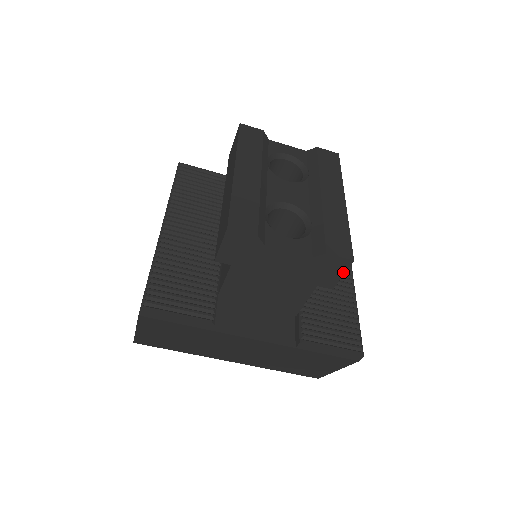
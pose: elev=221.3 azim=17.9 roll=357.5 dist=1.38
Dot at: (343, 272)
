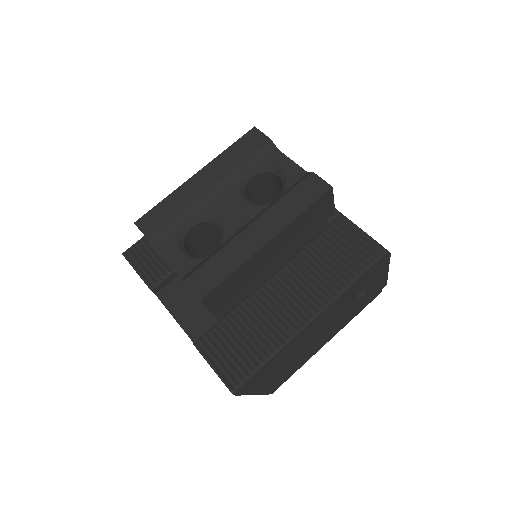
Dot at: (205, 306)
